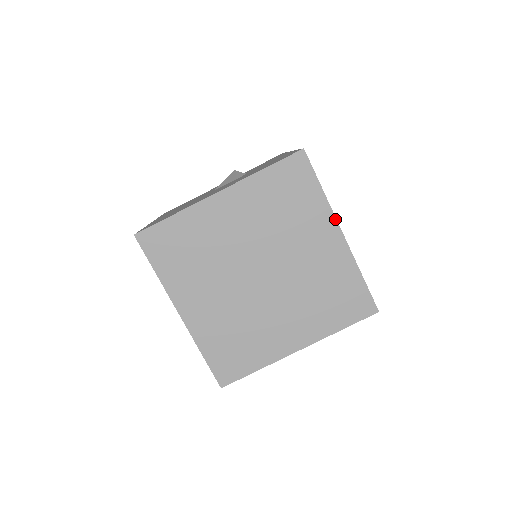
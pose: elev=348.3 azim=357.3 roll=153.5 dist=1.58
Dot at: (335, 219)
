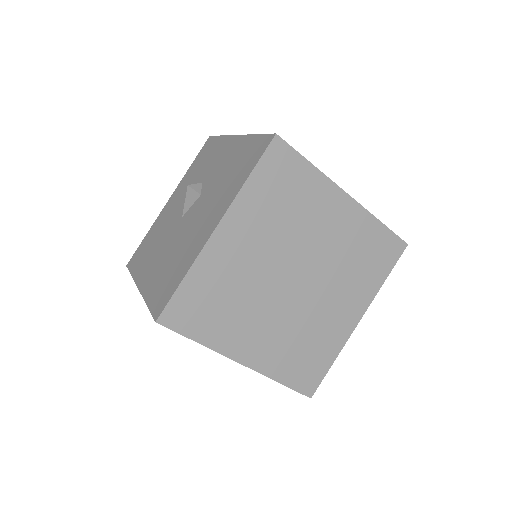
Dot at: (336, 186)
